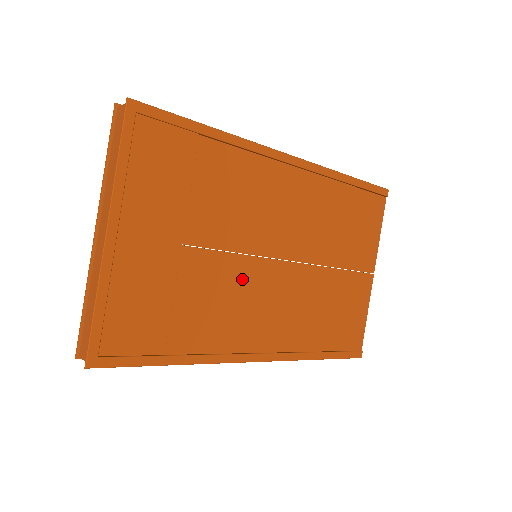
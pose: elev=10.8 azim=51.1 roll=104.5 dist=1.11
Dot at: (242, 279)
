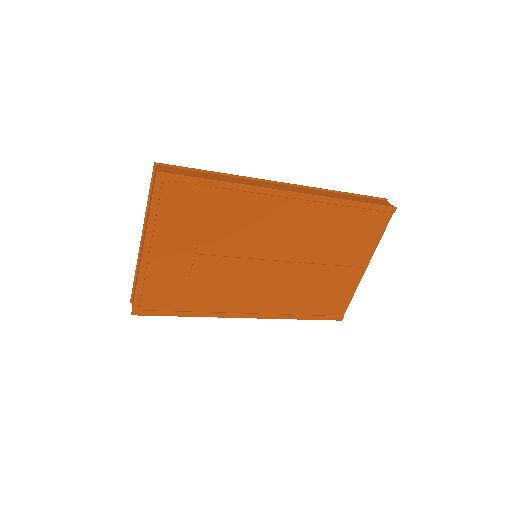
Dot at: (241, 272)
